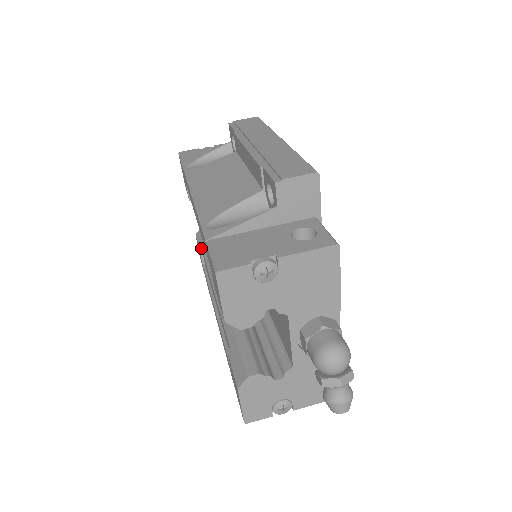
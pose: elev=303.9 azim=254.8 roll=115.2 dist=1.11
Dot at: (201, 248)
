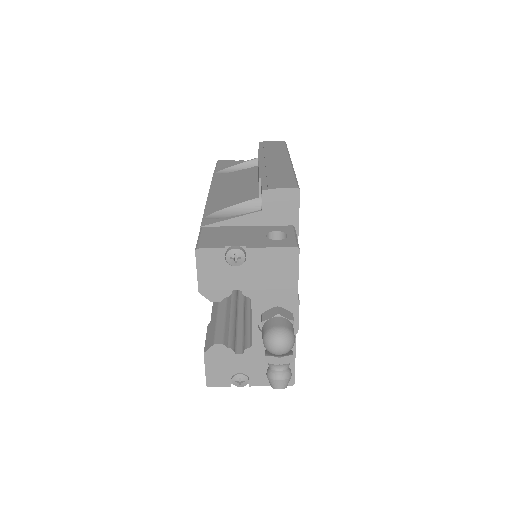
Dot at: occluded
